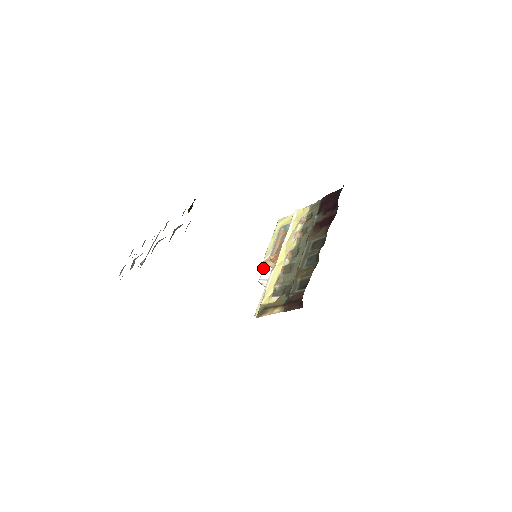
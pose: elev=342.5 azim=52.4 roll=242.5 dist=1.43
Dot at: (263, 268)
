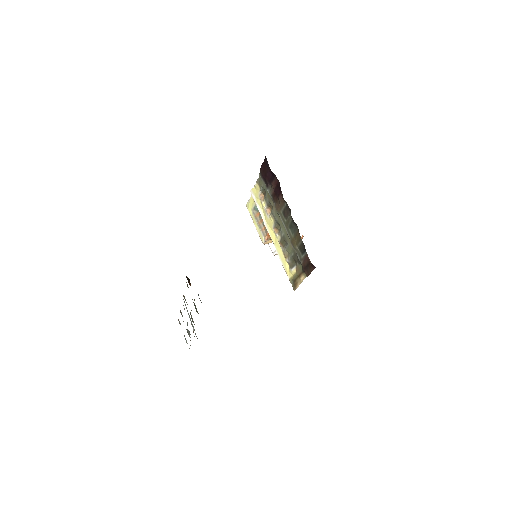
Dot at: occluded
